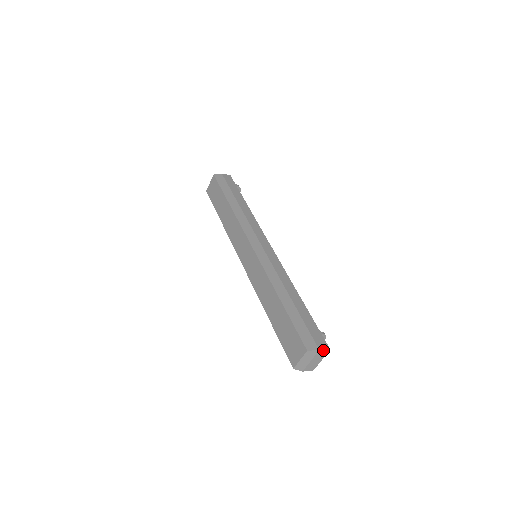
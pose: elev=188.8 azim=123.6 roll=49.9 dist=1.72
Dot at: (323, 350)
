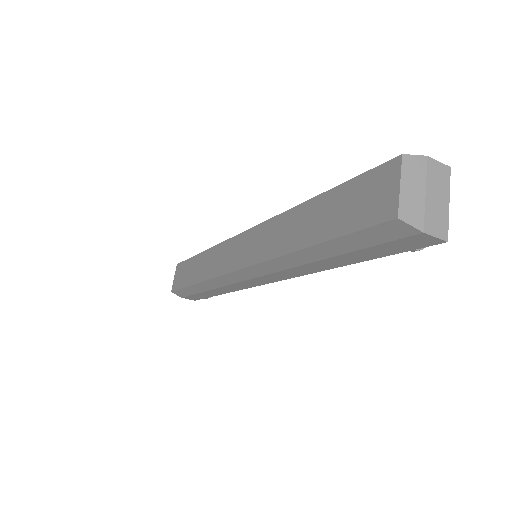
Dot at: (435, 162)
